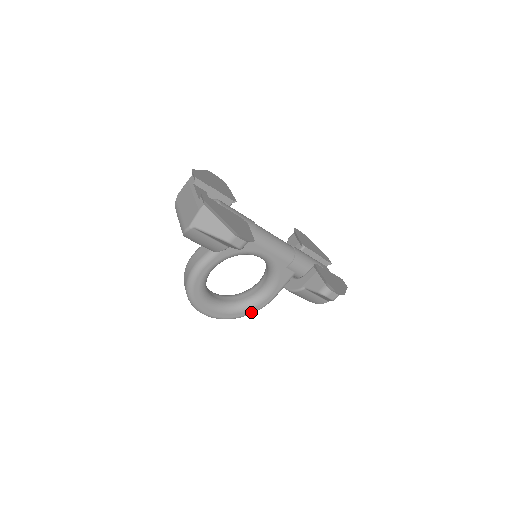
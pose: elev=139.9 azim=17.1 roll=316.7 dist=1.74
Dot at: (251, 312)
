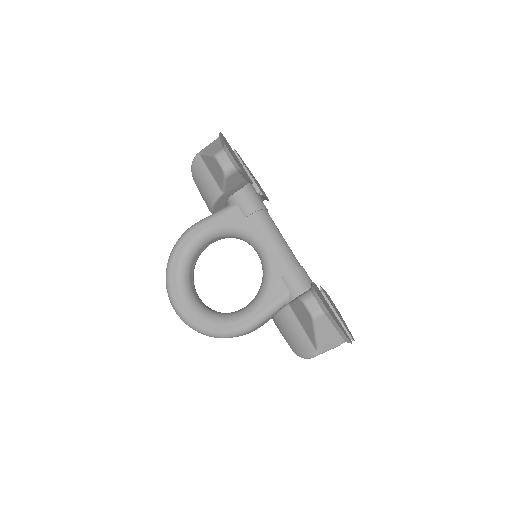
Dot at: (220, 330)
